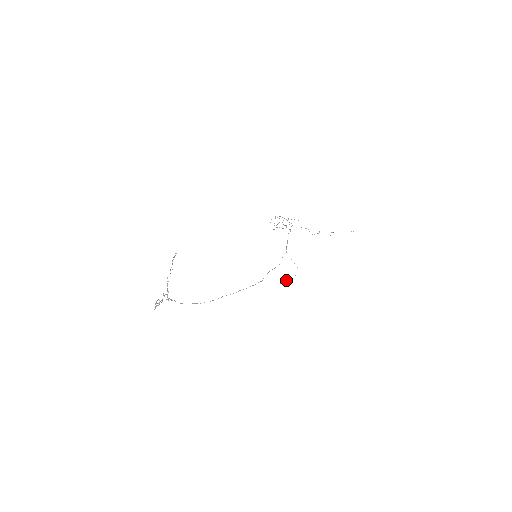
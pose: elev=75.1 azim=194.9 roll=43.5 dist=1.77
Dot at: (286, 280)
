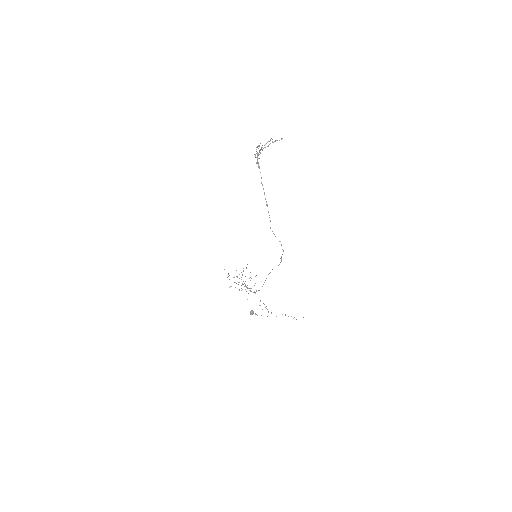
Dot at: (256, 314)
